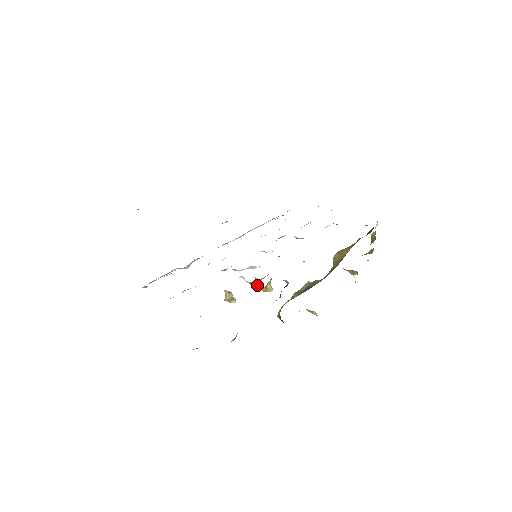
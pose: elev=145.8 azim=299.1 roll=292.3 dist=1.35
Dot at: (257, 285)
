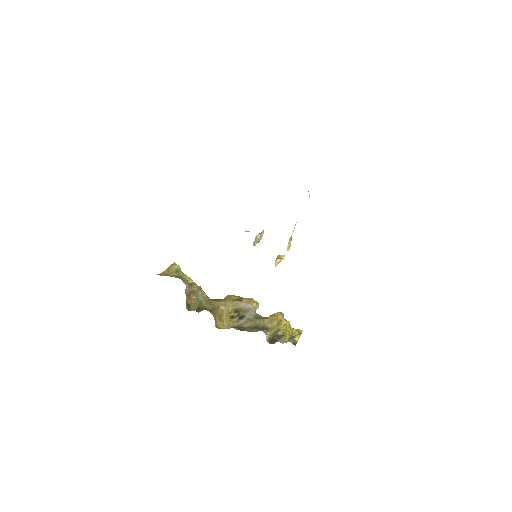
Dot at: (288, 245)
